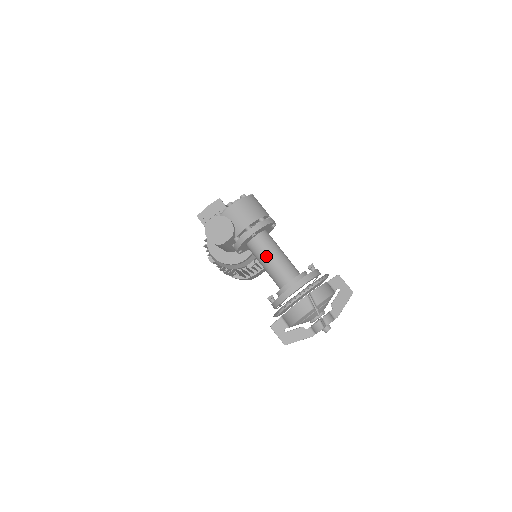
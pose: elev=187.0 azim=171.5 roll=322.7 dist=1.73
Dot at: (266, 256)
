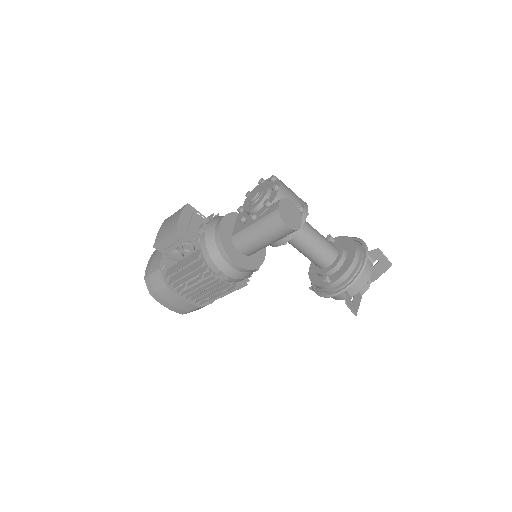
Dot at: (314, 235)
